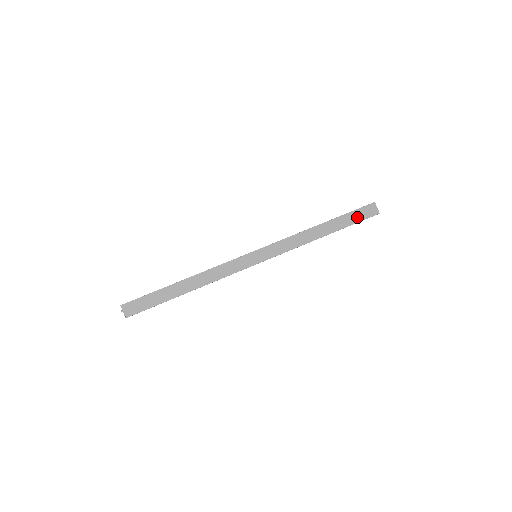
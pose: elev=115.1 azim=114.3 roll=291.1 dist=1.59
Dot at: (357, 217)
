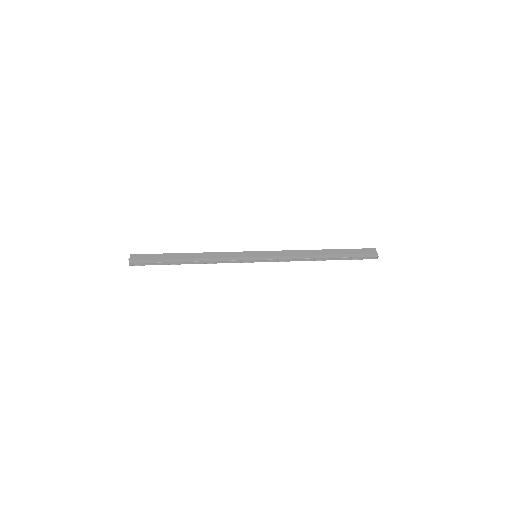
Dot at: (356, 253)
